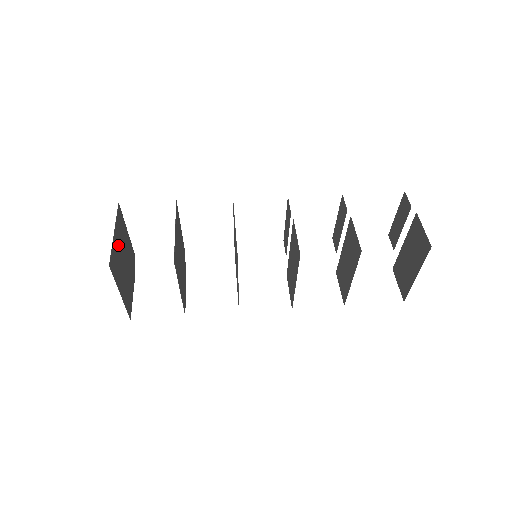
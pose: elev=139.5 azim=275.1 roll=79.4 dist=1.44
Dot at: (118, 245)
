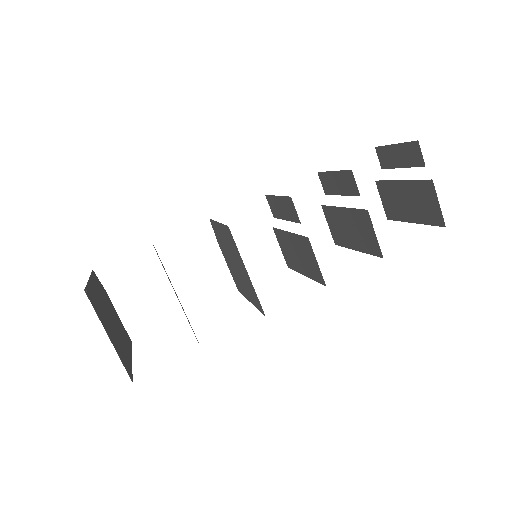
Dot at: (110, 331)
